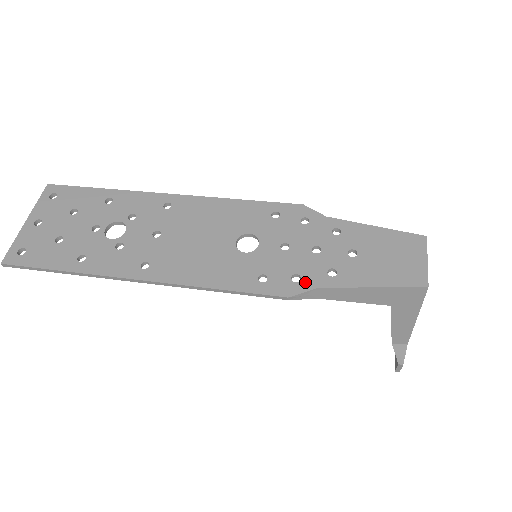
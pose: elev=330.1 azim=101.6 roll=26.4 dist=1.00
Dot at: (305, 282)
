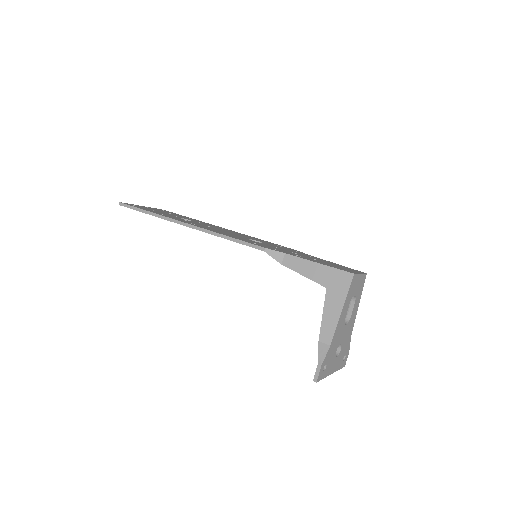
Dot at: (279, 251)
